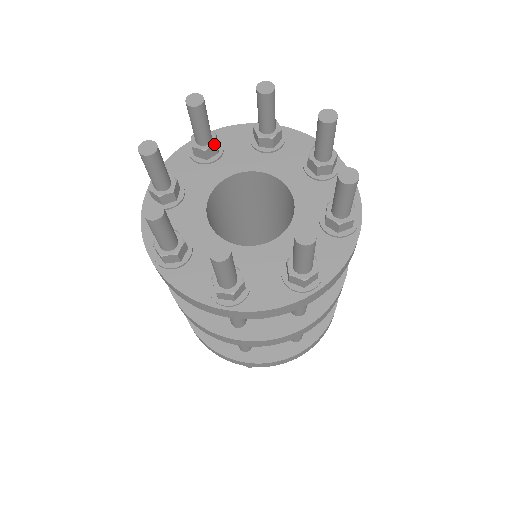
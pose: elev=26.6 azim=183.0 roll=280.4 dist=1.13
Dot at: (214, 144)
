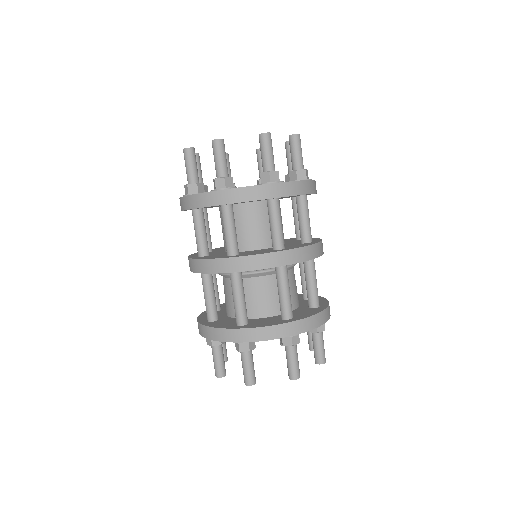
Dot at: (206, 185)
